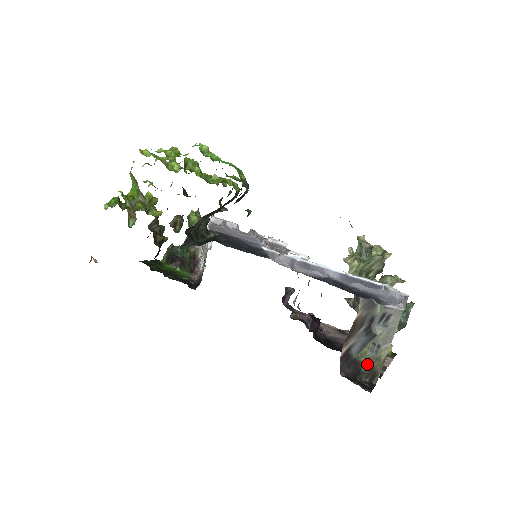
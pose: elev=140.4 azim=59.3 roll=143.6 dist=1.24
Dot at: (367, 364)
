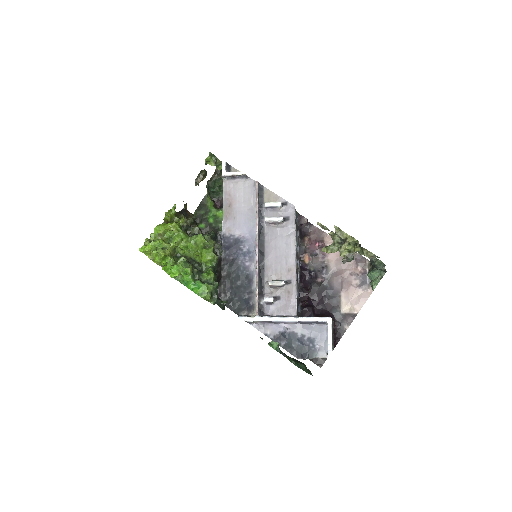
Dot at: occluded
